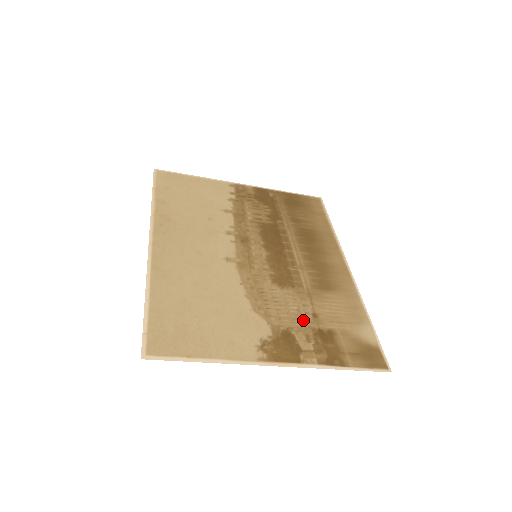
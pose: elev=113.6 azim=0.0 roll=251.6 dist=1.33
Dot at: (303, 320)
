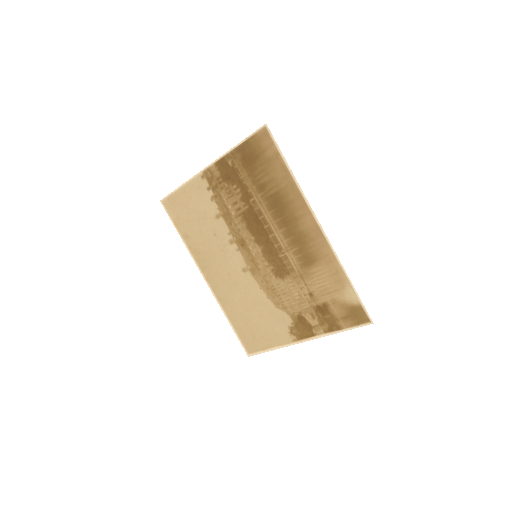
Dot at: (305, 302)
